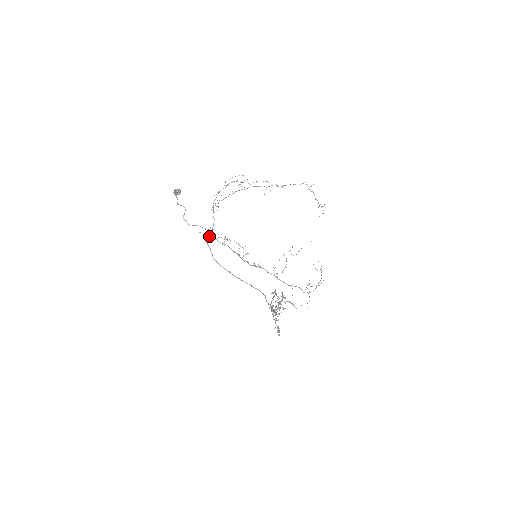
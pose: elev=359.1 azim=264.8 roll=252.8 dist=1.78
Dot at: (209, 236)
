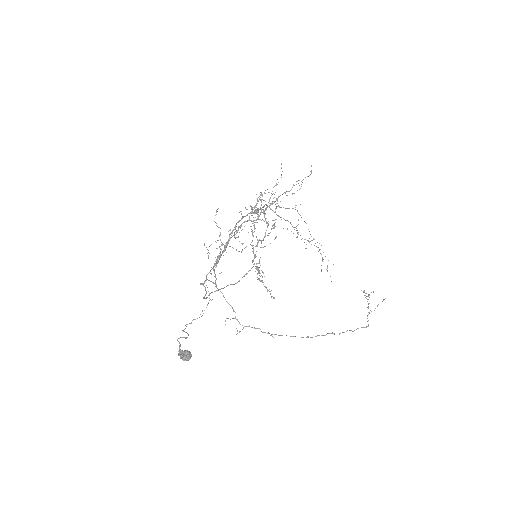
Dot at: (202, 284)
